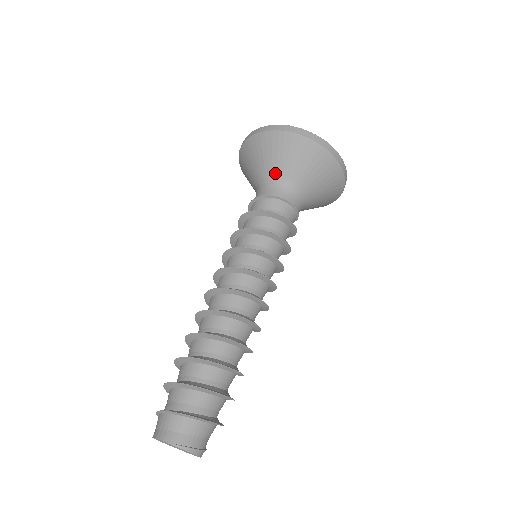
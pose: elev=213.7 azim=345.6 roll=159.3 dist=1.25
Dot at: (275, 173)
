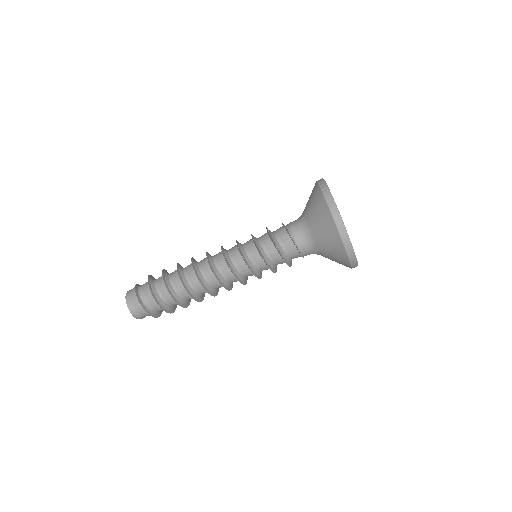
Dot at: (315, 240)
